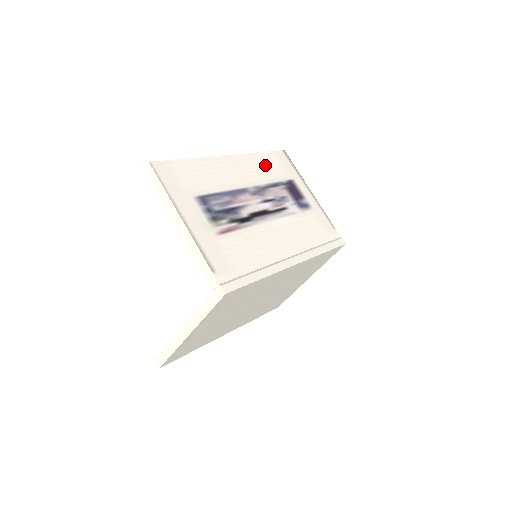
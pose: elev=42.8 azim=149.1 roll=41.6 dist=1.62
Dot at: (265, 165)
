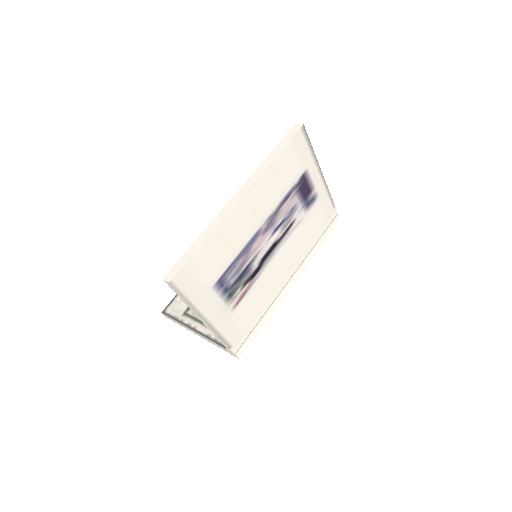
Dot at: (280, 174)
